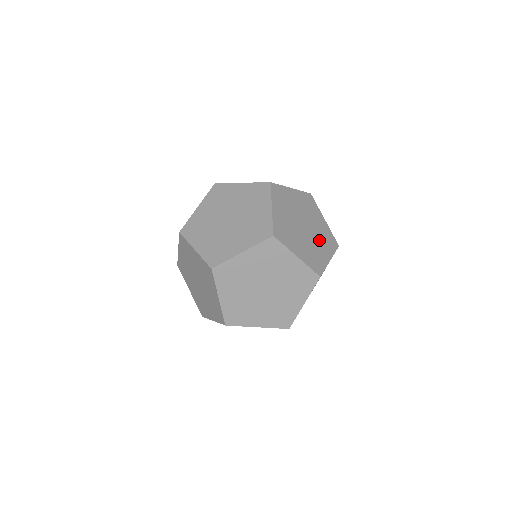
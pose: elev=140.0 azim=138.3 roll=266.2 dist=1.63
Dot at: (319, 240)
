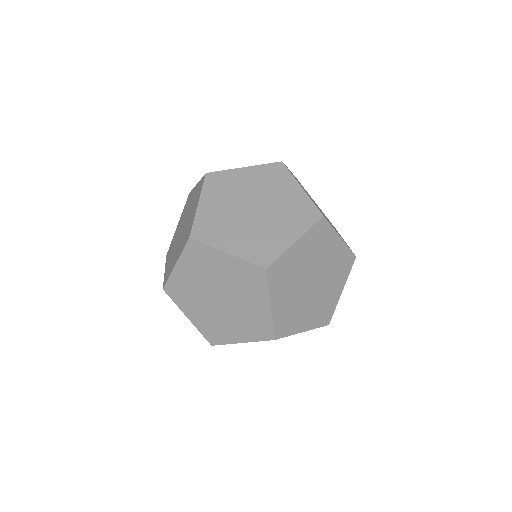
Dot at: occluded
